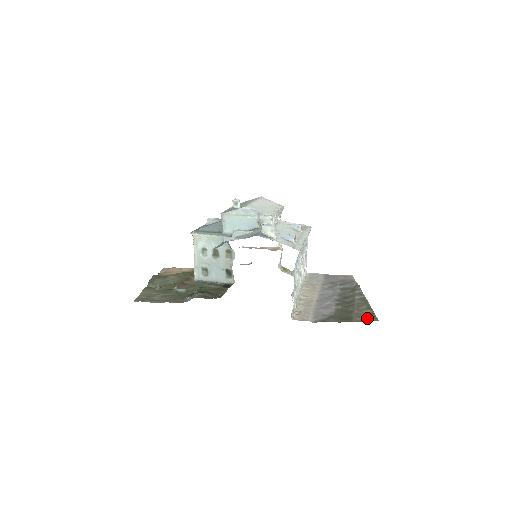
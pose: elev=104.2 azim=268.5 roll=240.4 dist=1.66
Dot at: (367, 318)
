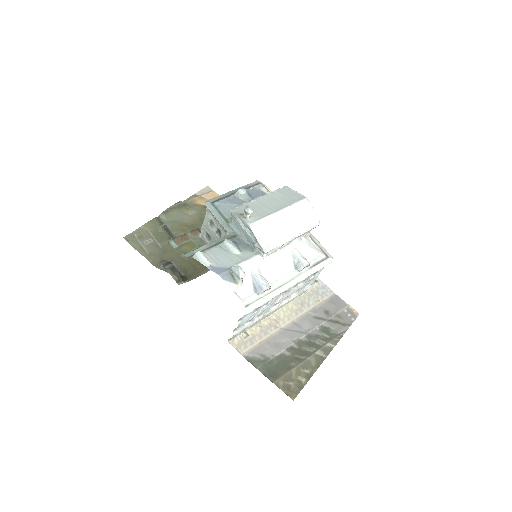
Dot at: (290, 388)
